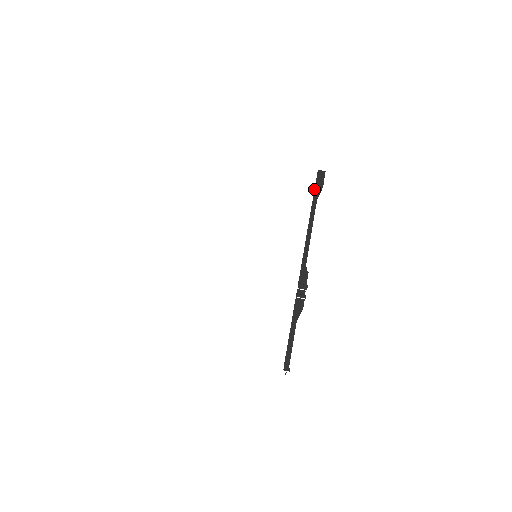
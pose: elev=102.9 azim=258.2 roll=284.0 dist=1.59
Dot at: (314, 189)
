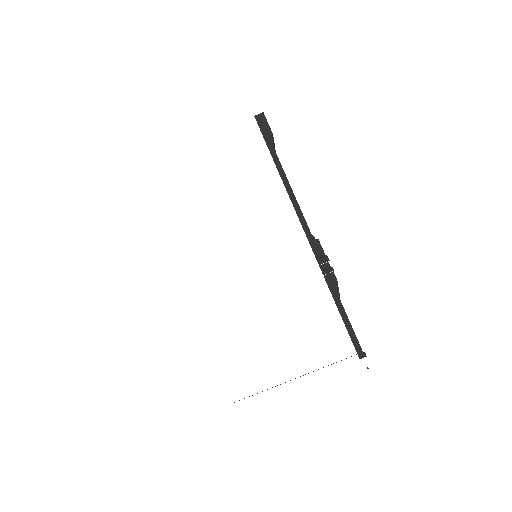
Dot at: occluded
